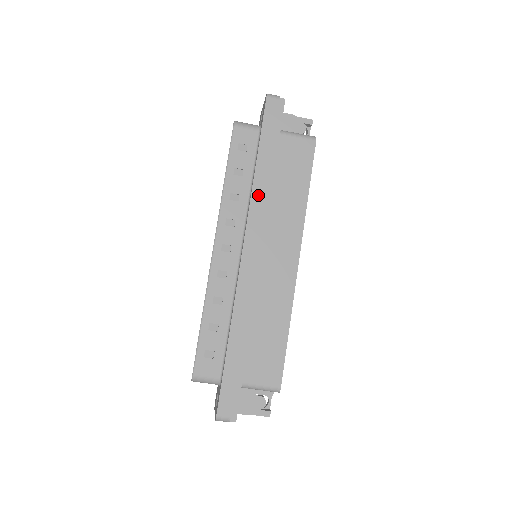
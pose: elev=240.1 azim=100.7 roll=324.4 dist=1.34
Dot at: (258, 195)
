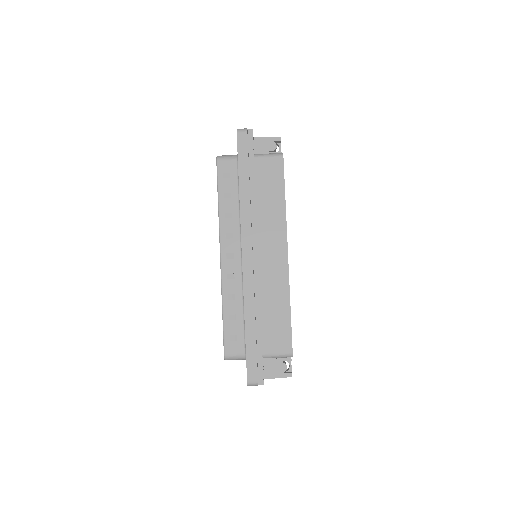
Dot at: (245, 210)
